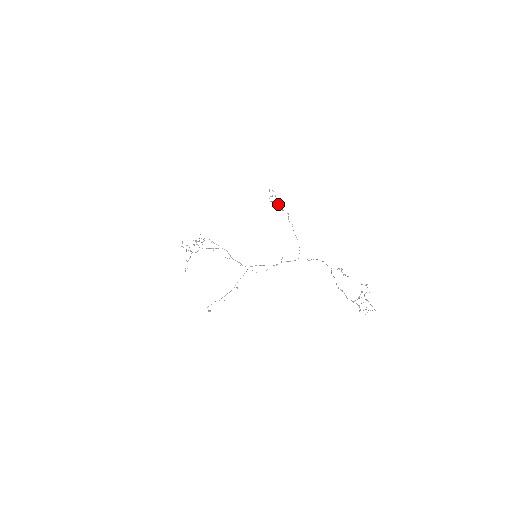
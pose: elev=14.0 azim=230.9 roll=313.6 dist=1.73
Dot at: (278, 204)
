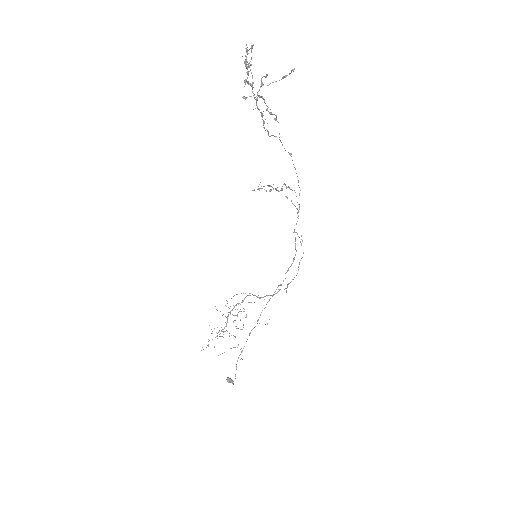
Dot at: occluded
